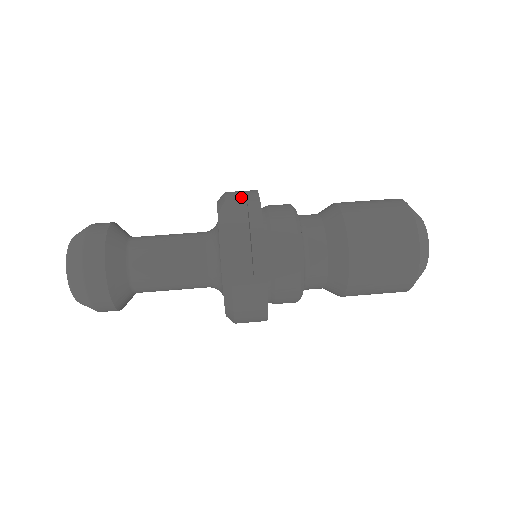
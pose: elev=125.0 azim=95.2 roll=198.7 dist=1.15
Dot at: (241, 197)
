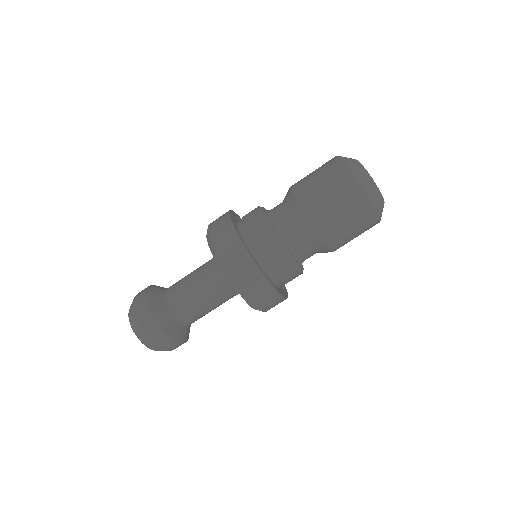
Dot at: (232, 254)
